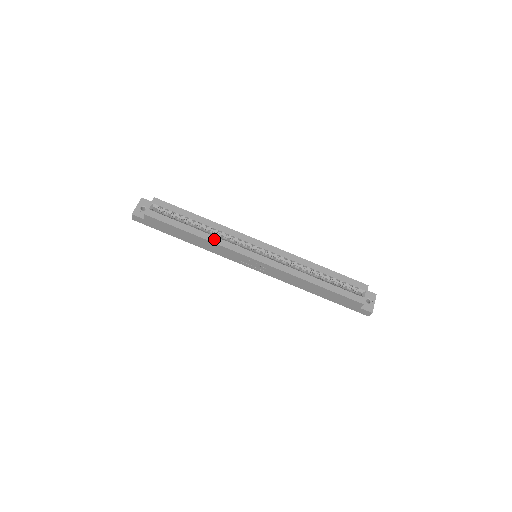
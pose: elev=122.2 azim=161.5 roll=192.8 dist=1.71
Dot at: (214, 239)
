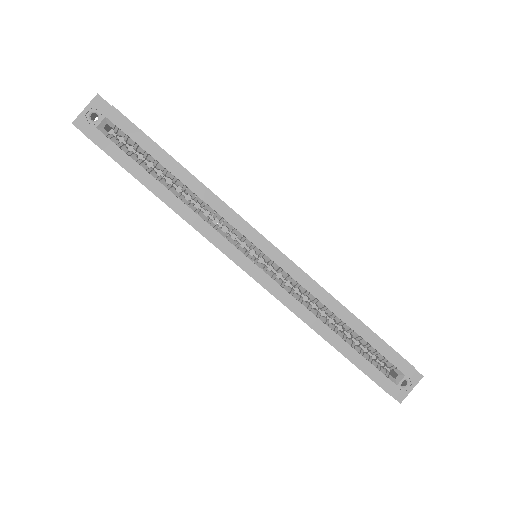
Dot at: (190, 216)
